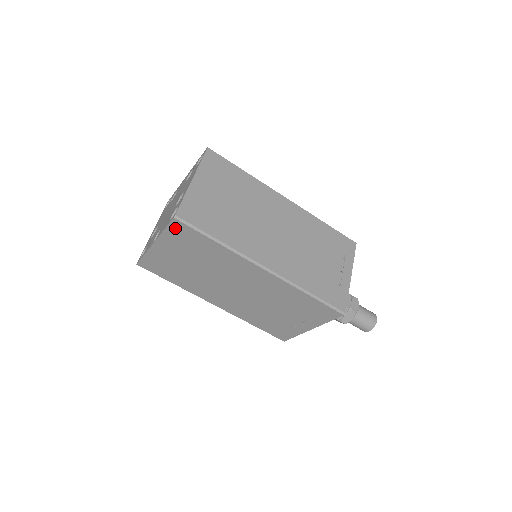
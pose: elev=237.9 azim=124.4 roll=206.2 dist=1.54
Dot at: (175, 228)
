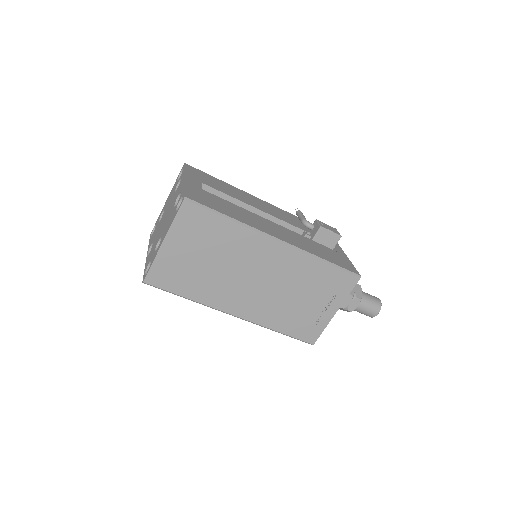
Dot at: occluded
